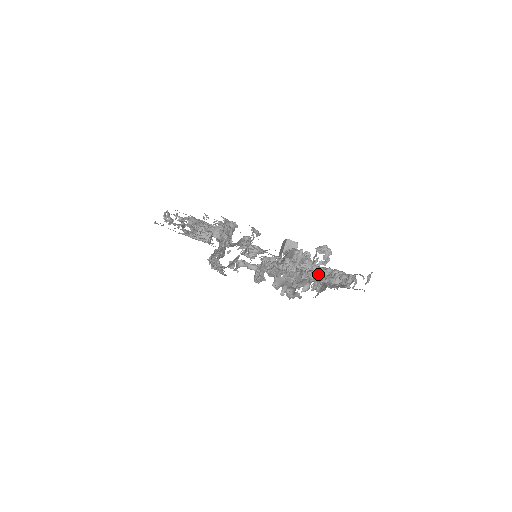
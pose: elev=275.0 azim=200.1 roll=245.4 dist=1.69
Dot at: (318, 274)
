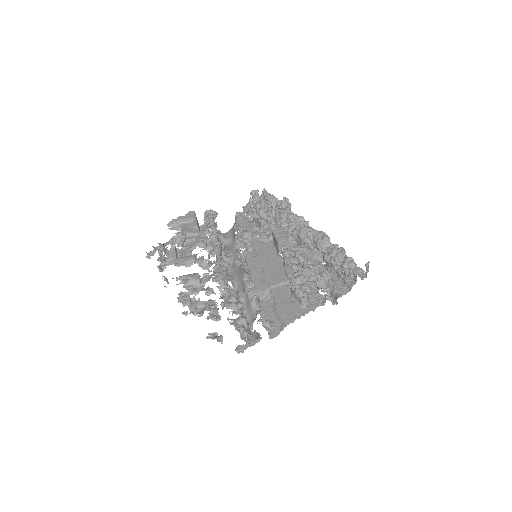
Dot at: (326, 295)
